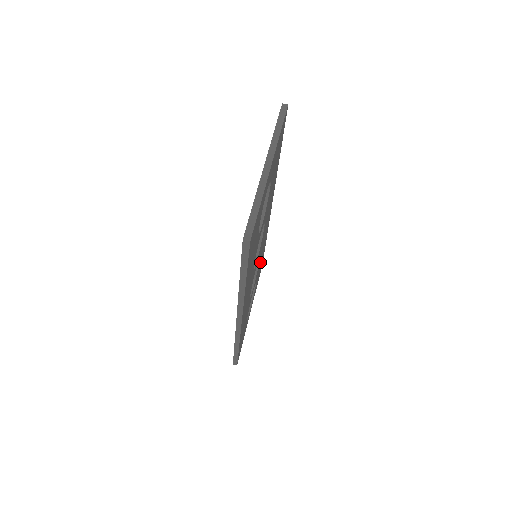
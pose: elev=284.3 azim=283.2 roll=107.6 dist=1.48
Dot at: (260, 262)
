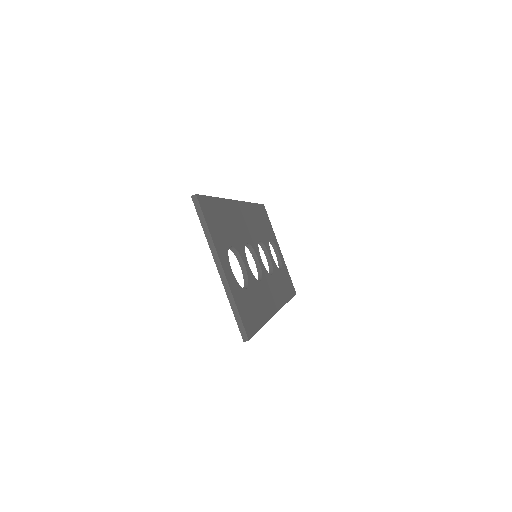
Dot at: (261, 228)
